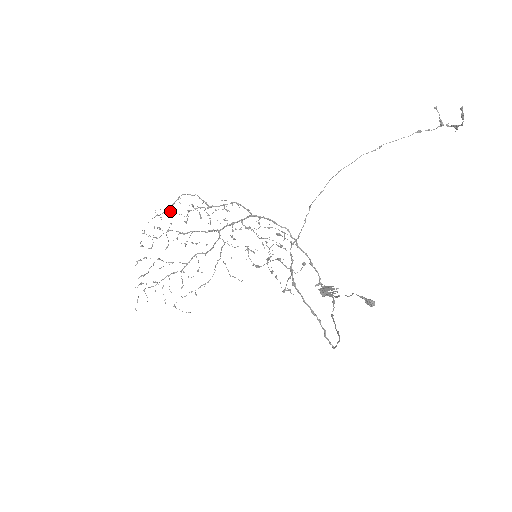
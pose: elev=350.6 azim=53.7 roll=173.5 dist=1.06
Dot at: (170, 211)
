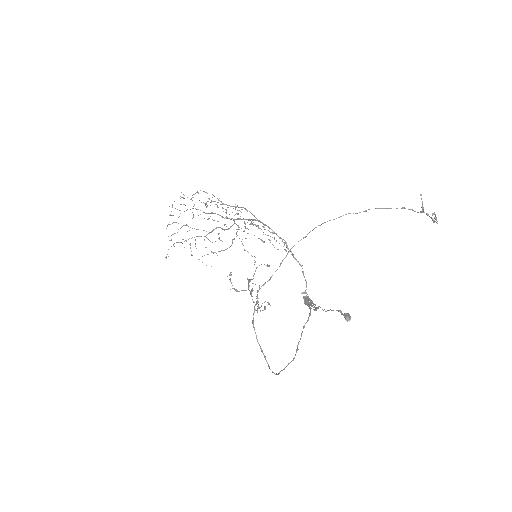
Dot at: (192, 197)
